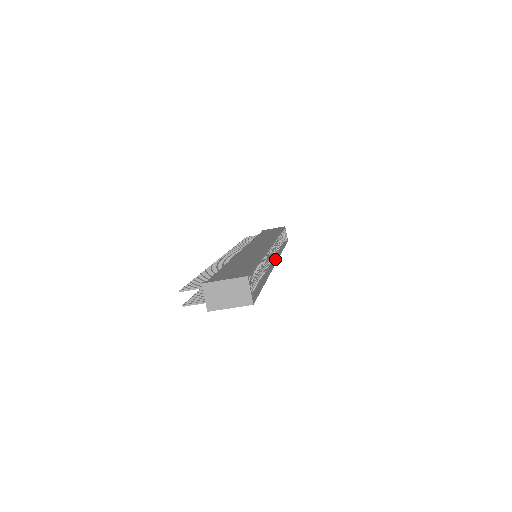
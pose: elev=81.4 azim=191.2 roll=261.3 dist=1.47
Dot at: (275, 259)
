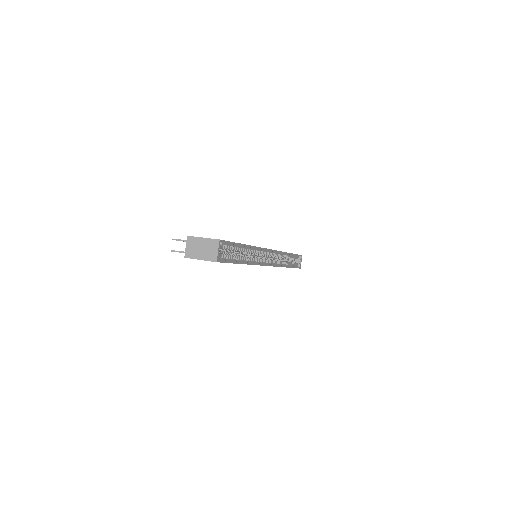
Dot at: (271, 264)
